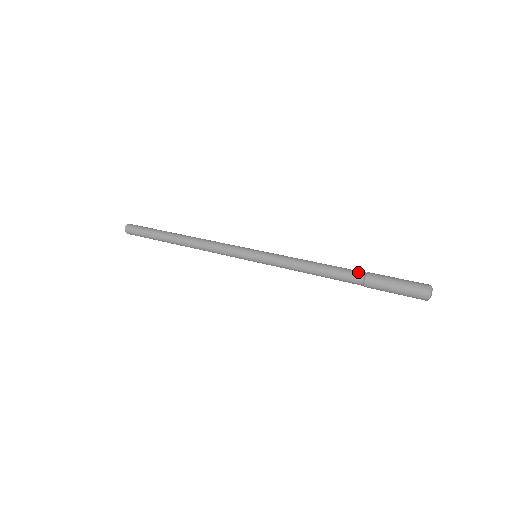
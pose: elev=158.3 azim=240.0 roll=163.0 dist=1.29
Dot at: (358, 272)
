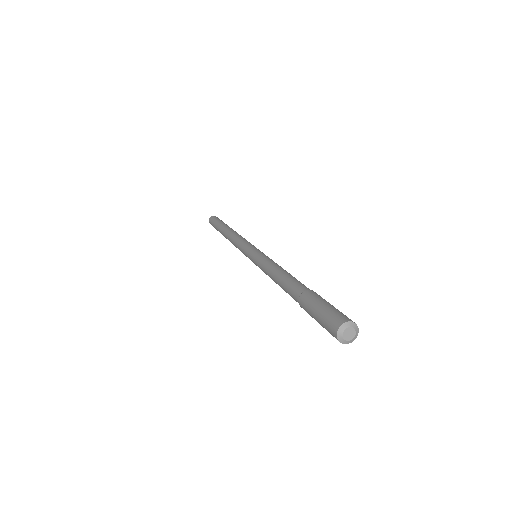
Dot at: (301, 287)
